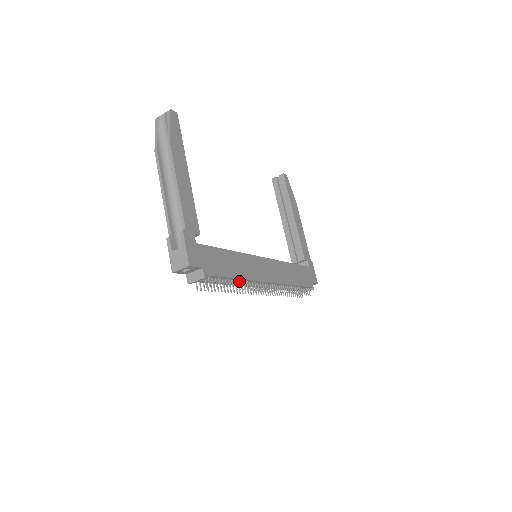
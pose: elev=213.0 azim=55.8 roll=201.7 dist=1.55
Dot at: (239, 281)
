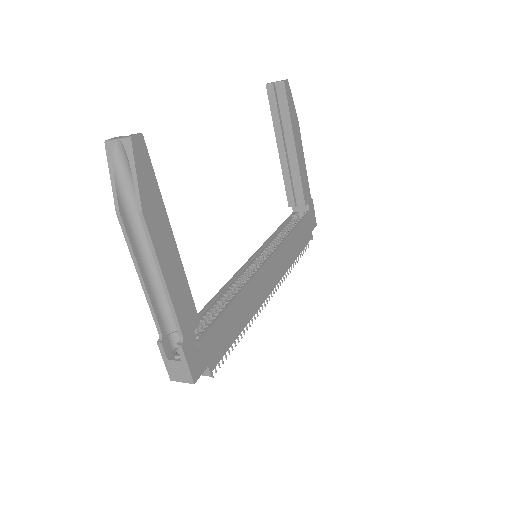
Dot at: occluded
